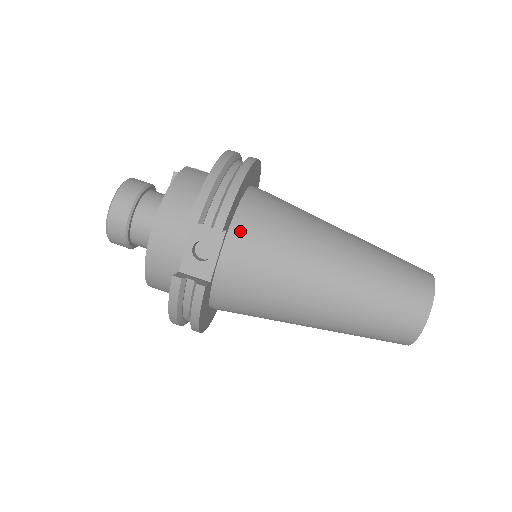
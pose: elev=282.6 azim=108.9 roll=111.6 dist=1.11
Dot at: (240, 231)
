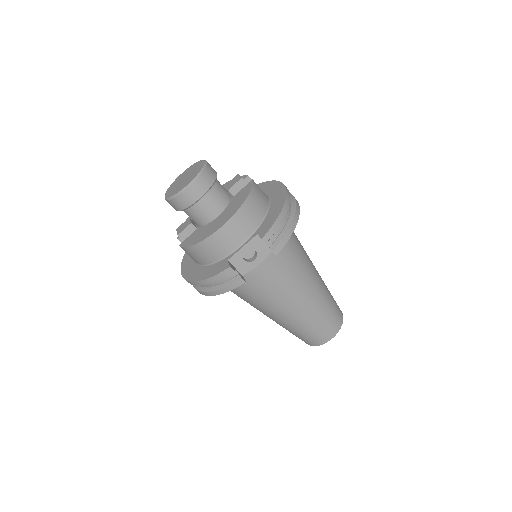
Dot at: occluded
